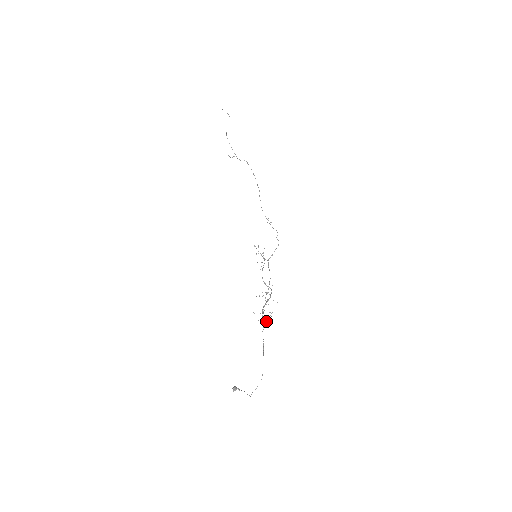
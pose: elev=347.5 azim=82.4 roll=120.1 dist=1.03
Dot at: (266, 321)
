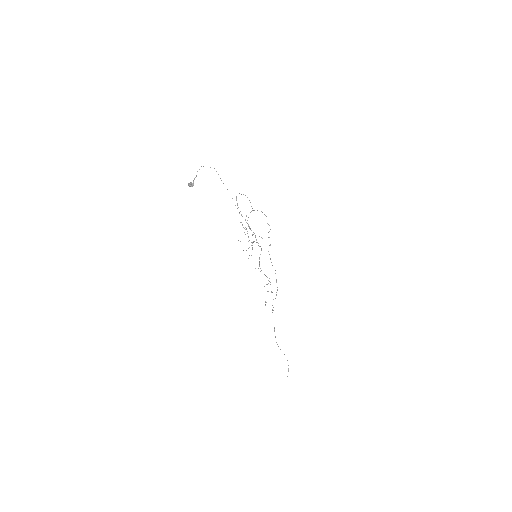
Dot at: occluded
